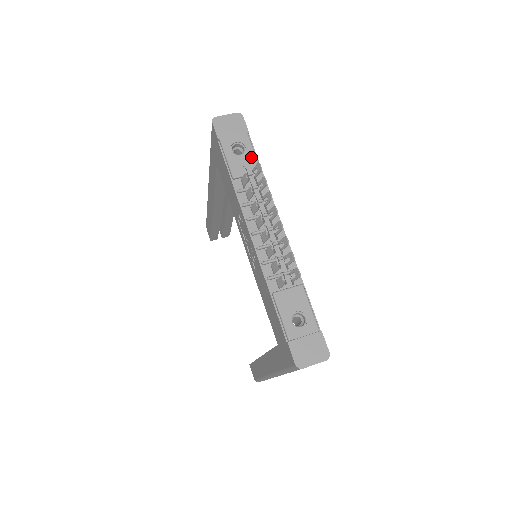
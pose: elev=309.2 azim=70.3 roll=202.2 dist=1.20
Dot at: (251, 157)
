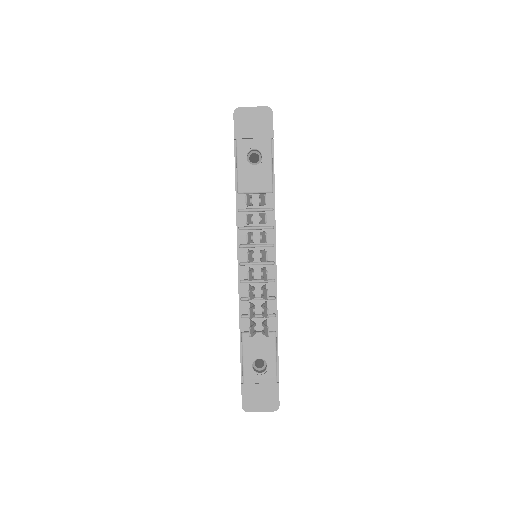
Dot at: (266, 171)
